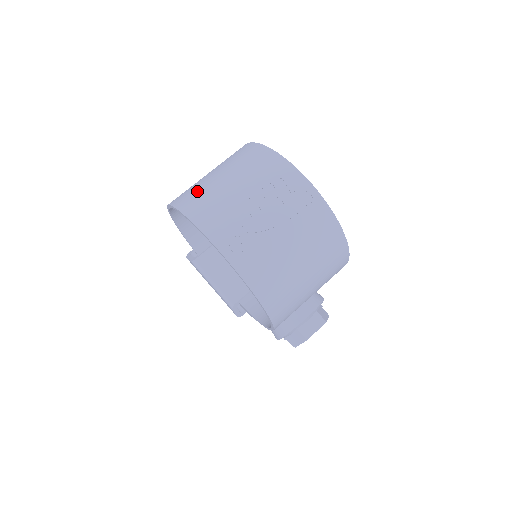
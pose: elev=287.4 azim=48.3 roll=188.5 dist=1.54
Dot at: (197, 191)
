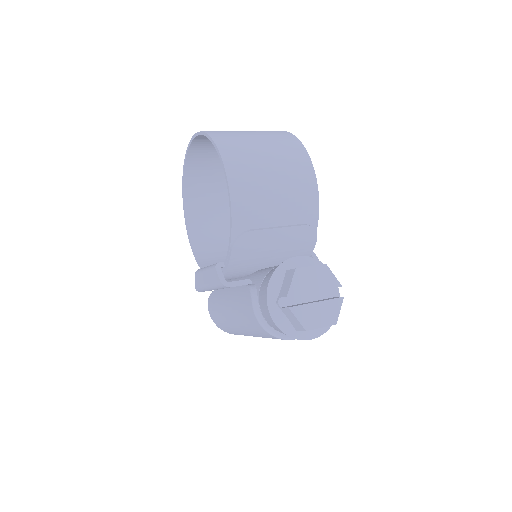
Dot at: (201, 175)
